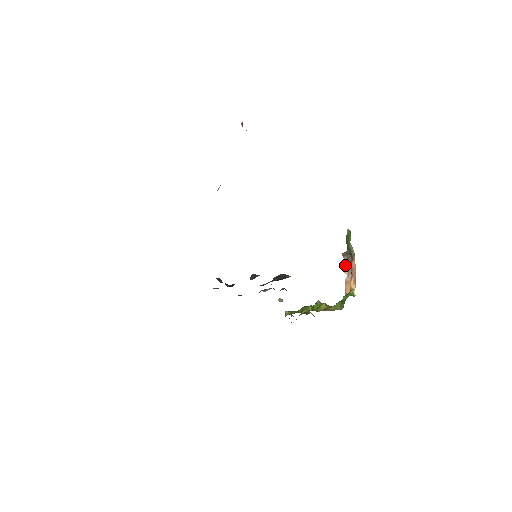
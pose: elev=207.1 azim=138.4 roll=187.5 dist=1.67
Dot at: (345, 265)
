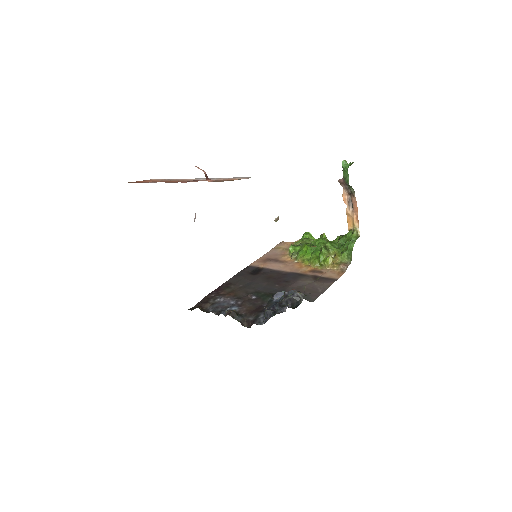
Dot at: (344, 195)
